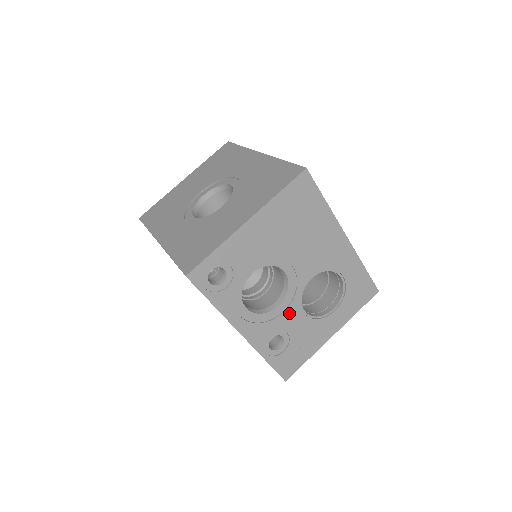
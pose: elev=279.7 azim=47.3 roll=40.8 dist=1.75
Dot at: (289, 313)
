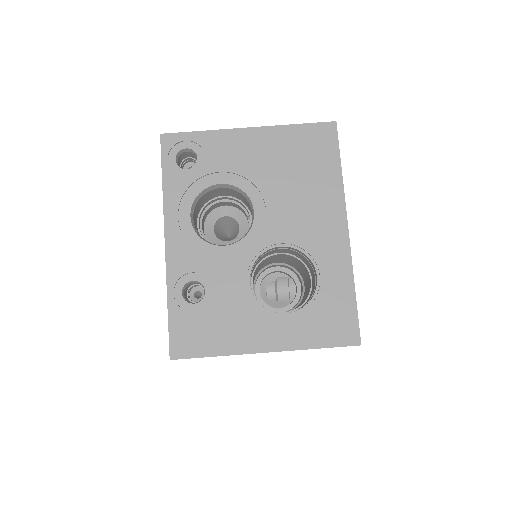
Dot at: (230, 265)
